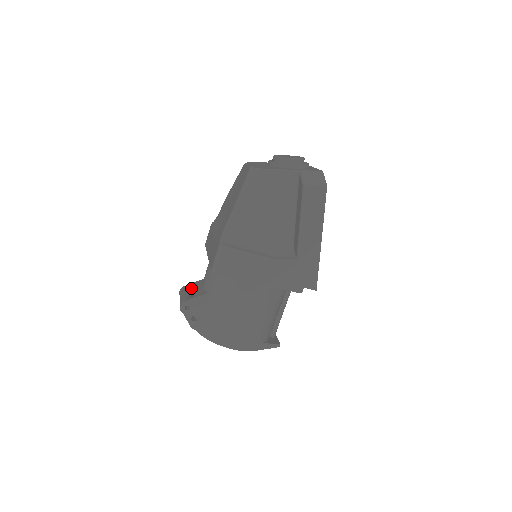
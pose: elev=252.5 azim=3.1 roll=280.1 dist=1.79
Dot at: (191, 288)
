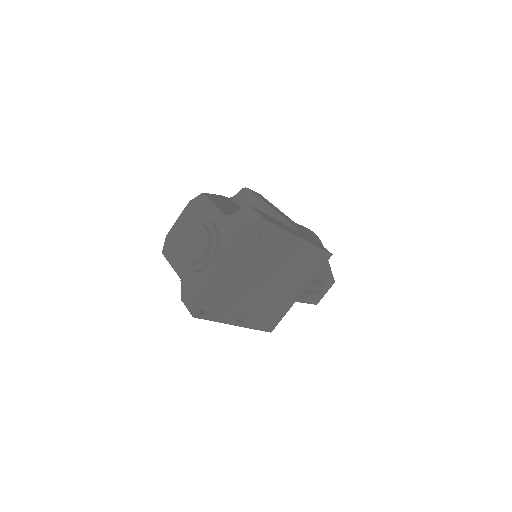
Dot at: occluded
